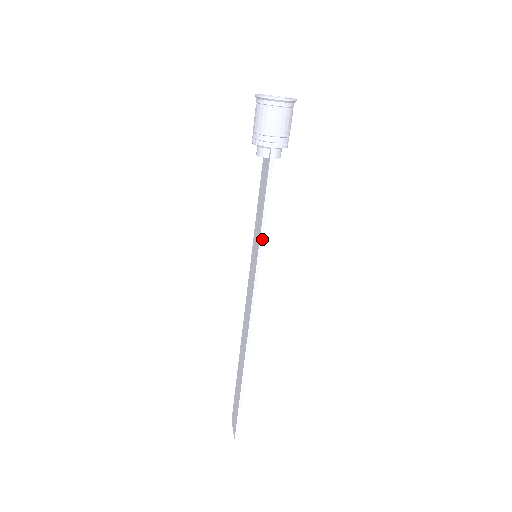
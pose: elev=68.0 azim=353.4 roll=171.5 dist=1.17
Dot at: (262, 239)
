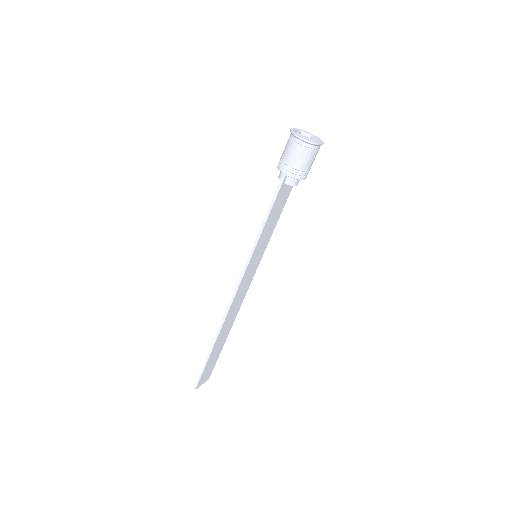
Dot at: (256, 243)
